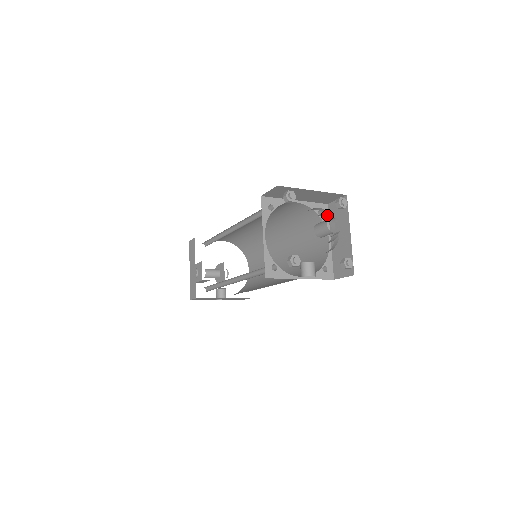
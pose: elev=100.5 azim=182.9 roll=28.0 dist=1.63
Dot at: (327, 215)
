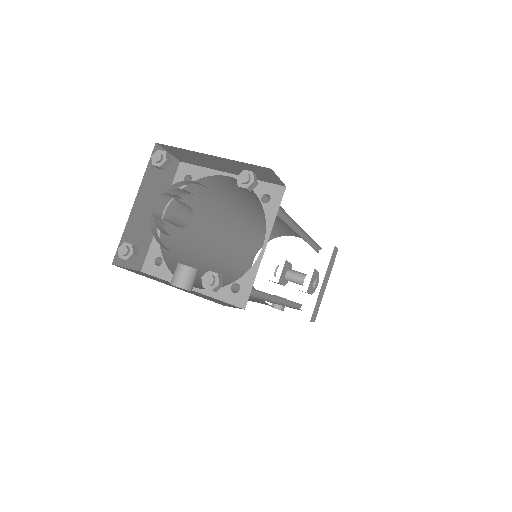
Dot at: occluded
